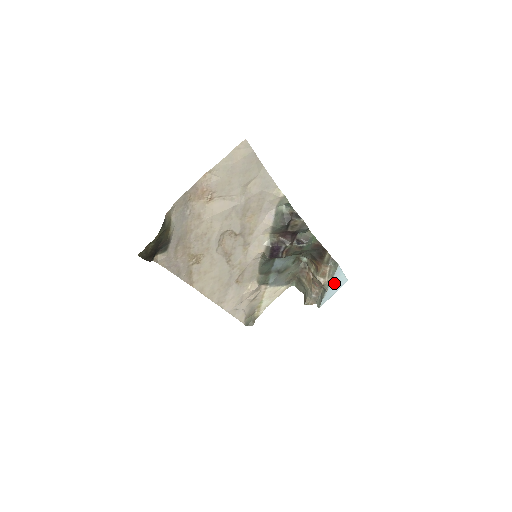
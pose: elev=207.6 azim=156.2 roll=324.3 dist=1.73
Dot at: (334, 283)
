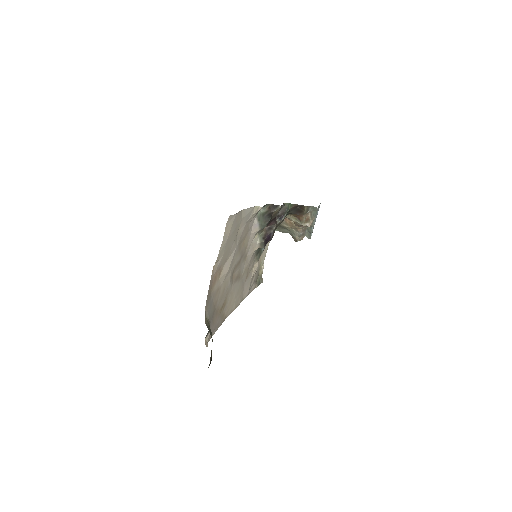
Dot at: occluded
